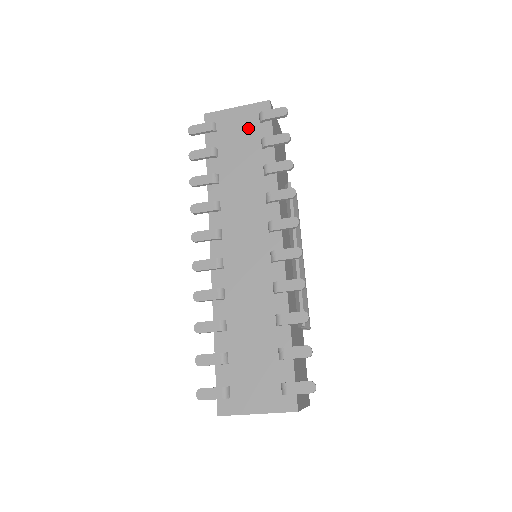
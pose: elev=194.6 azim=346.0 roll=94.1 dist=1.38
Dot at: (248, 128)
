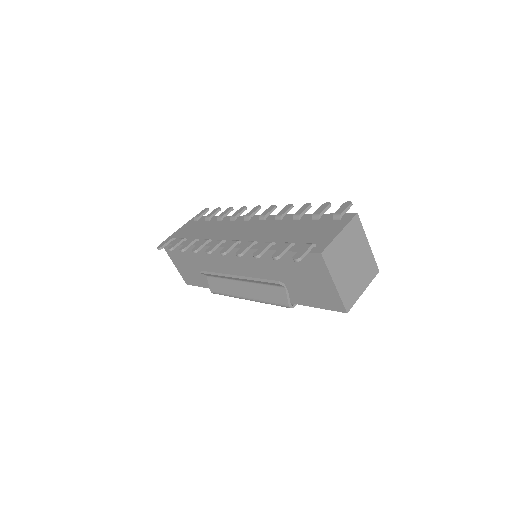
Dot at: (193, 226)
